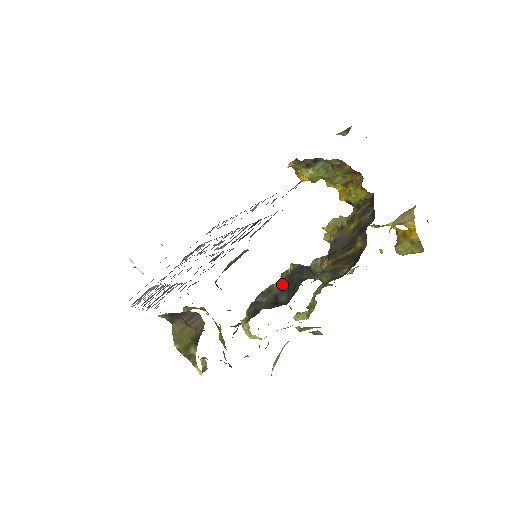
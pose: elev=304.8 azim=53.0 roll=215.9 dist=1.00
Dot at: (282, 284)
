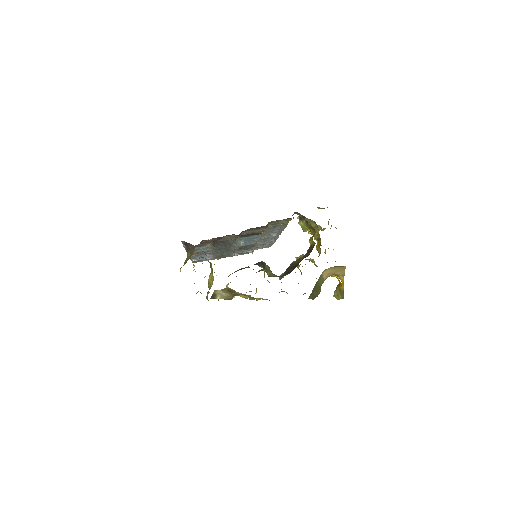
Dot at: occluded
